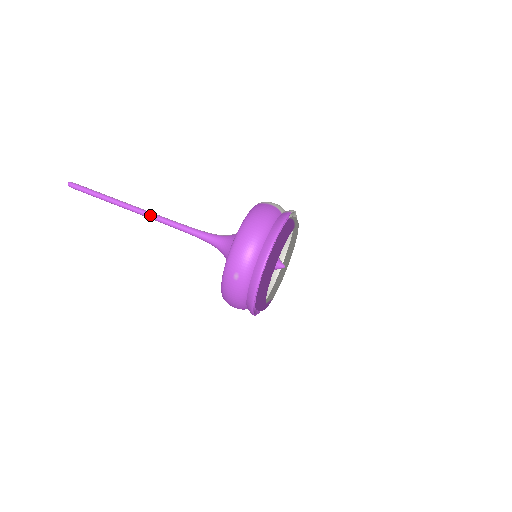
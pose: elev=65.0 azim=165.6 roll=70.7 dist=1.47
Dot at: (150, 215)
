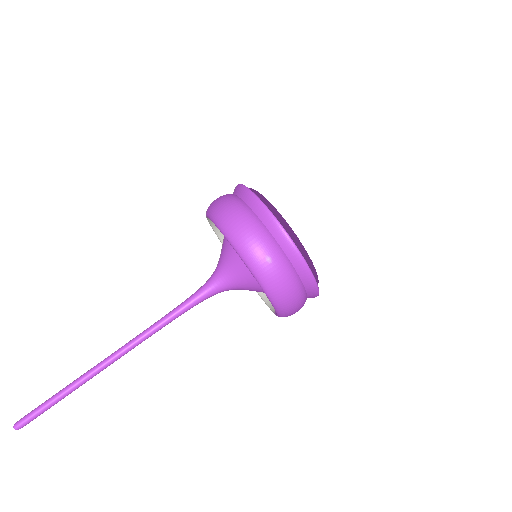
Dot at: (129, 345)
